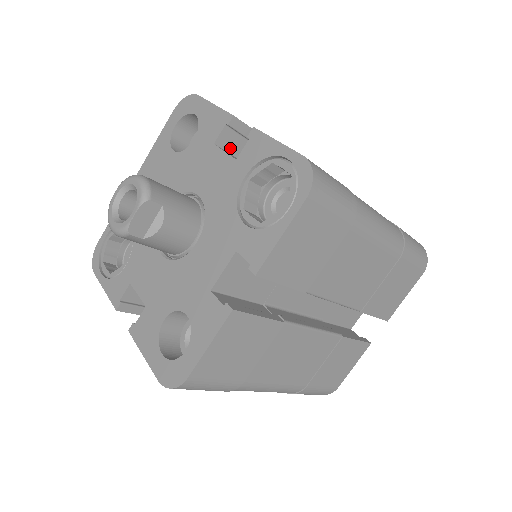
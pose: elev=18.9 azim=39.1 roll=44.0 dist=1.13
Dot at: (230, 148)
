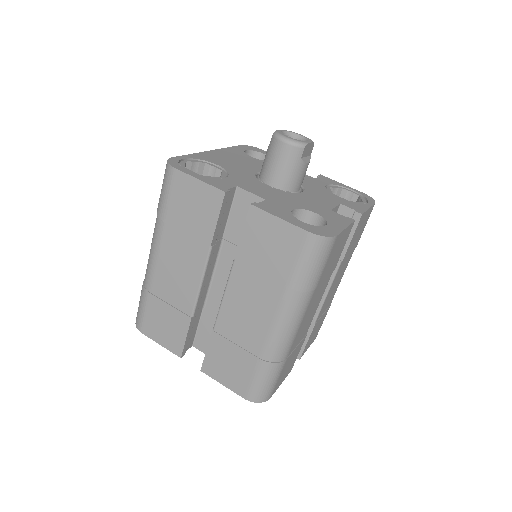
Dot at: occluded
